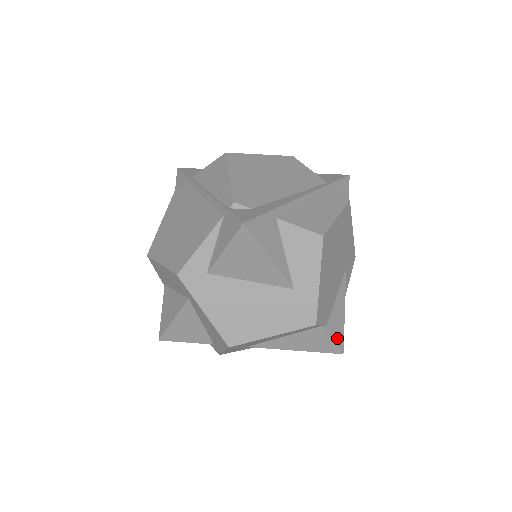
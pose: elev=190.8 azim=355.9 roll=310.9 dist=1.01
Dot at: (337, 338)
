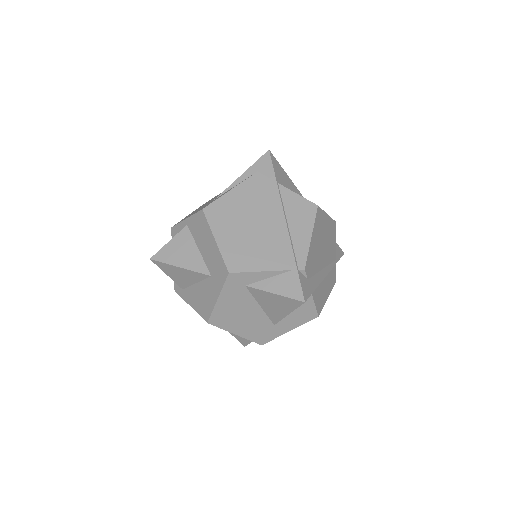
Dot at: occluded
